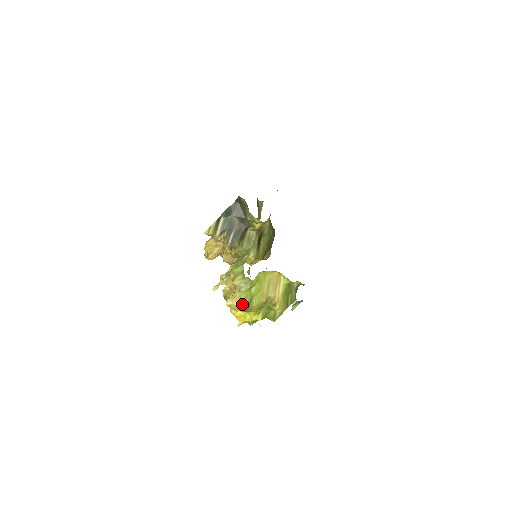
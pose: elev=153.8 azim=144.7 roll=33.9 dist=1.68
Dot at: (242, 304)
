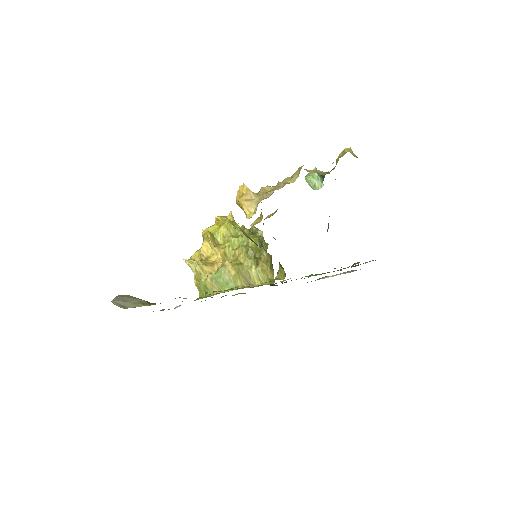
Dot at: occluded
